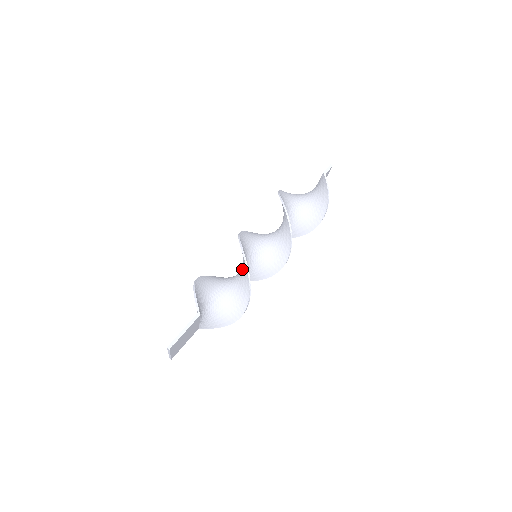
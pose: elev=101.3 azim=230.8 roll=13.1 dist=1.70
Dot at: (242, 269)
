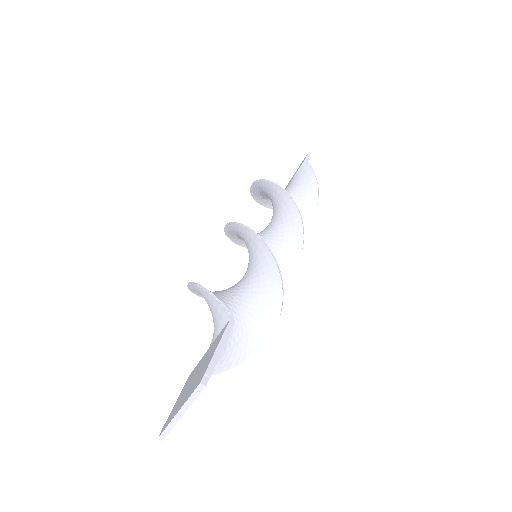
Dot at: (255, 264)
